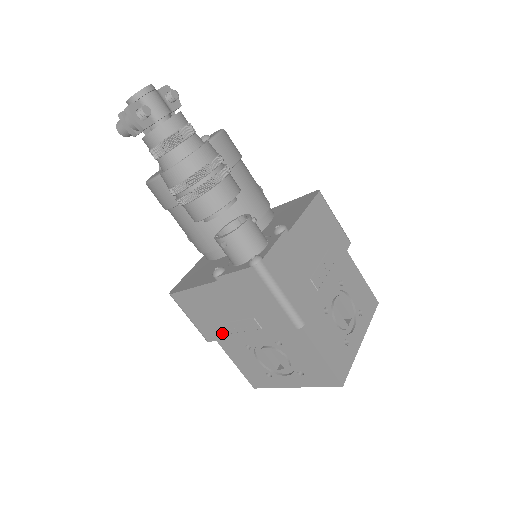
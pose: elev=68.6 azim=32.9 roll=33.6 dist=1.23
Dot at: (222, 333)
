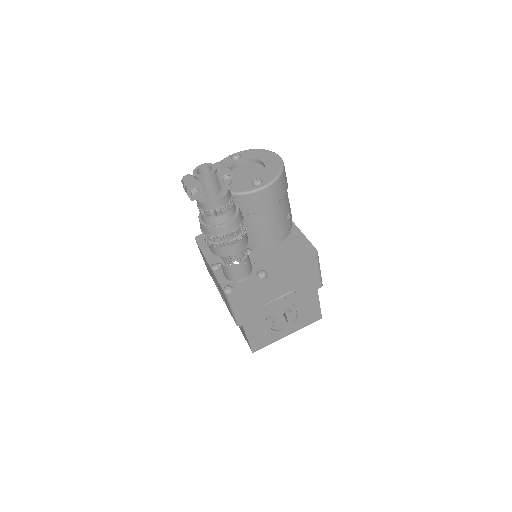
Dot at: occluded
